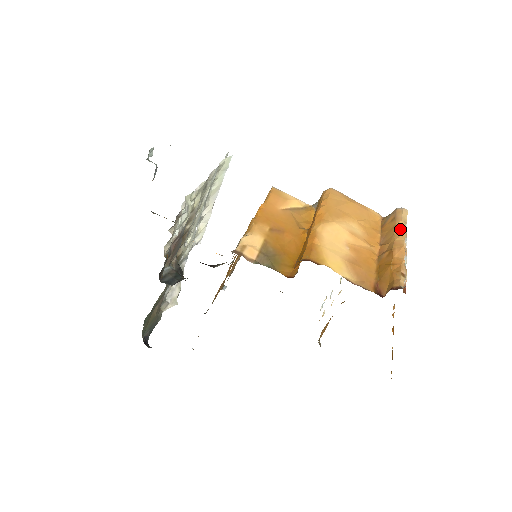
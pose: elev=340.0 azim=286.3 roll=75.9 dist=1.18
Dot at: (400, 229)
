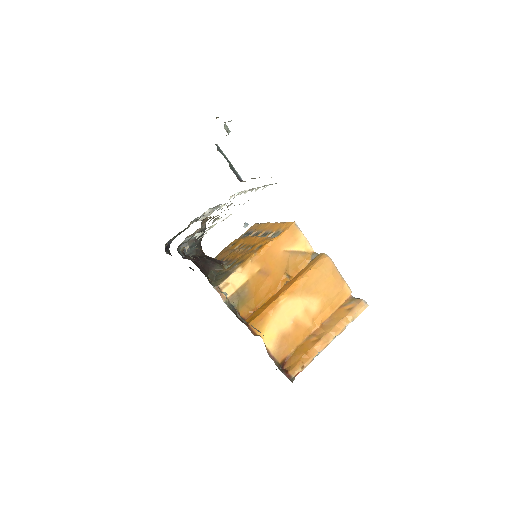
Dot at: (343, 324)
